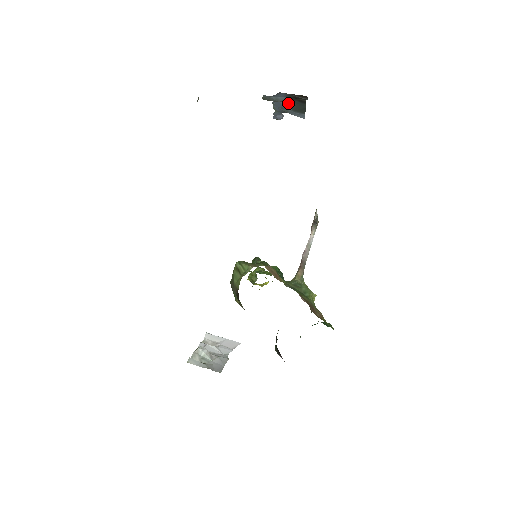
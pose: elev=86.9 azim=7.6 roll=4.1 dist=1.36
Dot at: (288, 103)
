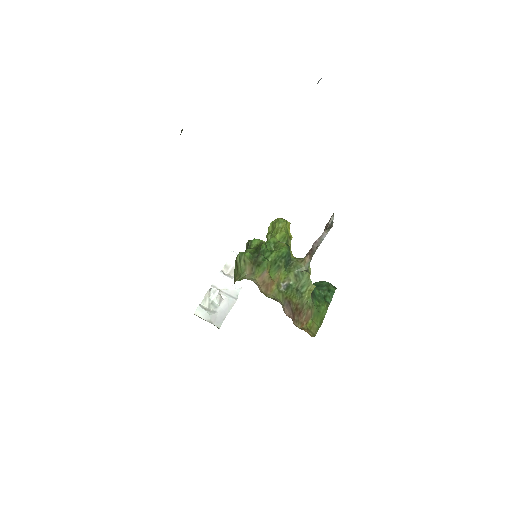
Dot at: occluded
